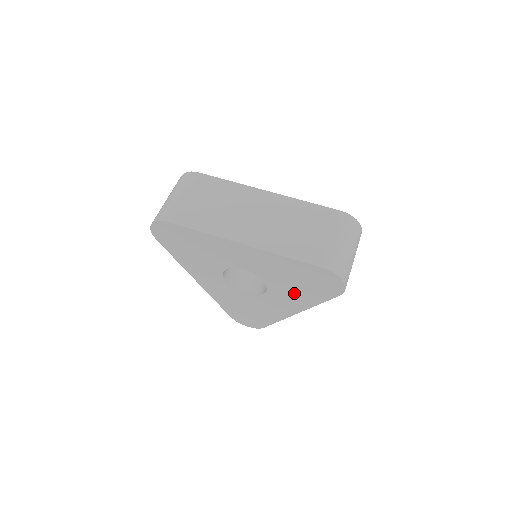
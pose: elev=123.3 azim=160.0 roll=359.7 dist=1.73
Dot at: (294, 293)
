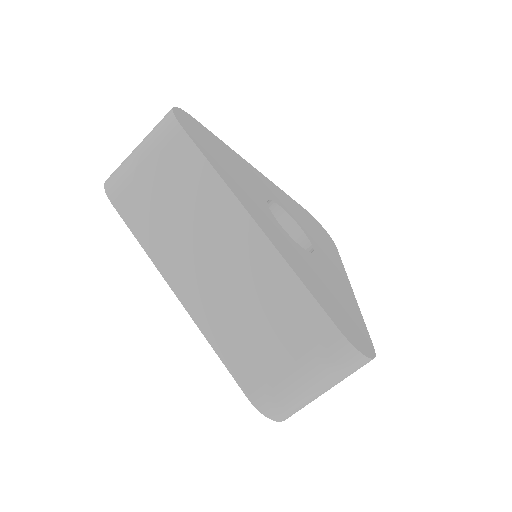
Dot at: occluded
